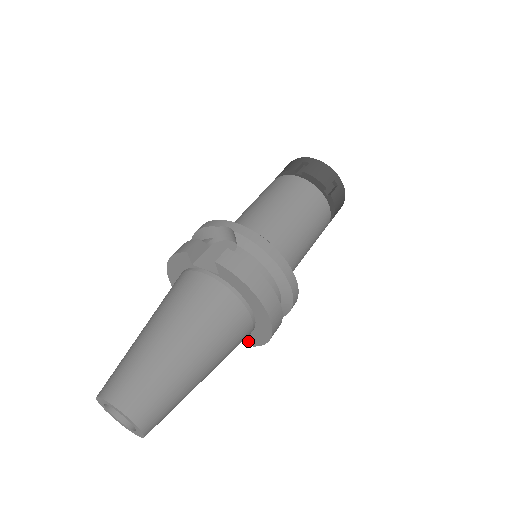
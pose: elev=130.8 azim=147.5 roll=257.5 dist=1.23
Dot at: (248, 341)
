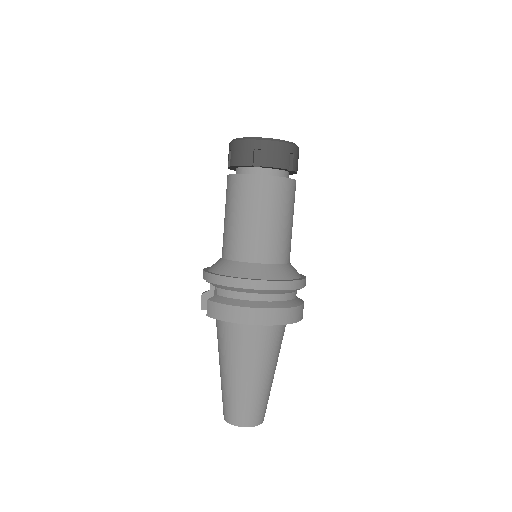
Dot at: occluded
